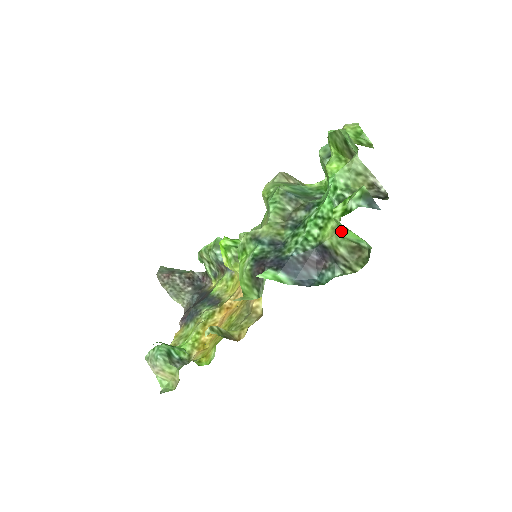
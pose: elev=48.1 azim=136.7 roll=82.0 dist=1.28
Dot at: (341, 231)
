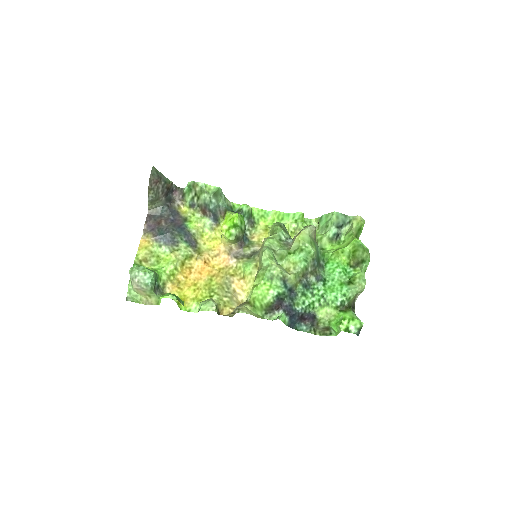
Dot at: (333, 325)
